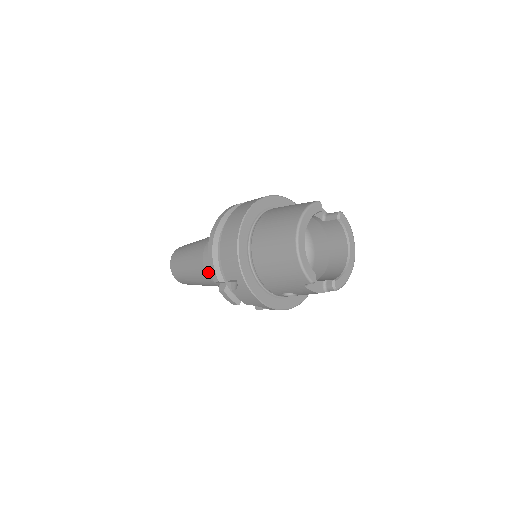
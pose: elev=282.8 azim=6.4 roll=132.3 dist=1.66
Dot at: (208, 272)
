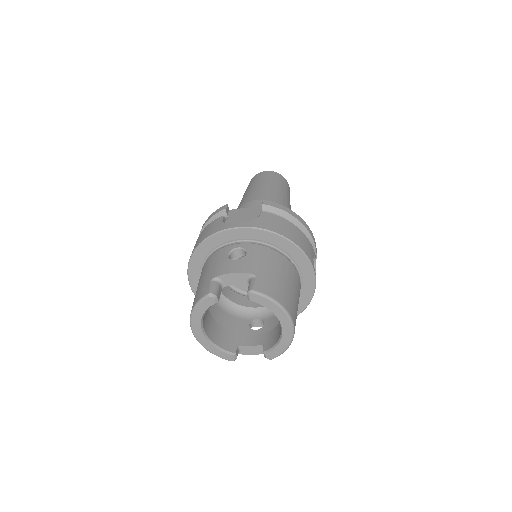
Dot at: occluded
